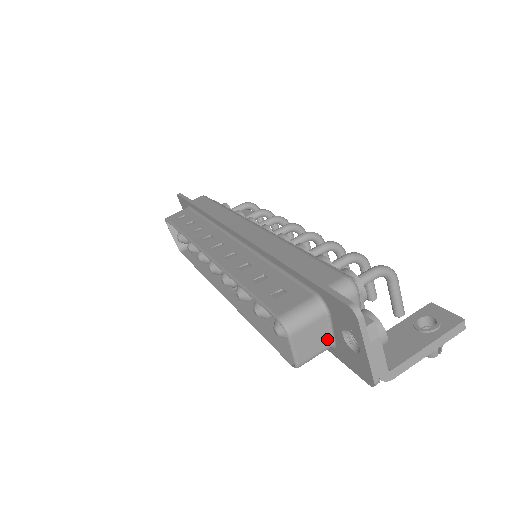
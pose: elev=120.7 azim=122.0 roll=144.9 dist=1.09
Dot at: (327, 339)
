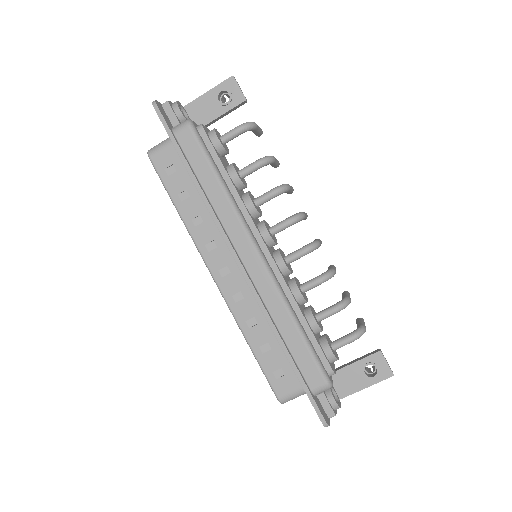
Dot at: occluded
